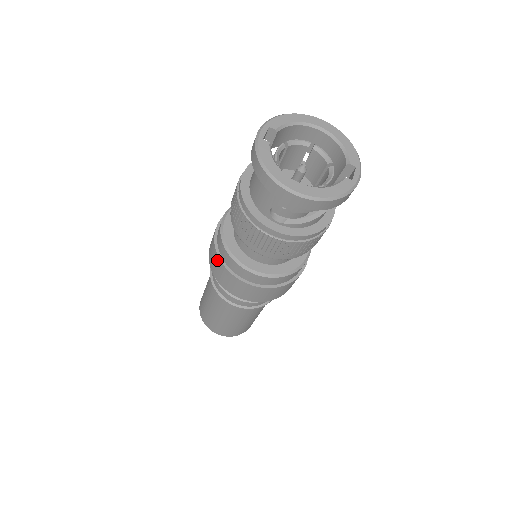
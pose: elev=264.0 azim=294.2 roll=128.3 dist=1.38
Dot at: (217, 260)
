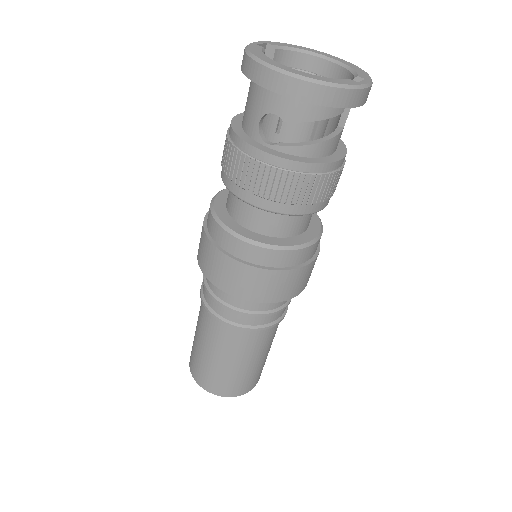
Dot at: (203, 236)
